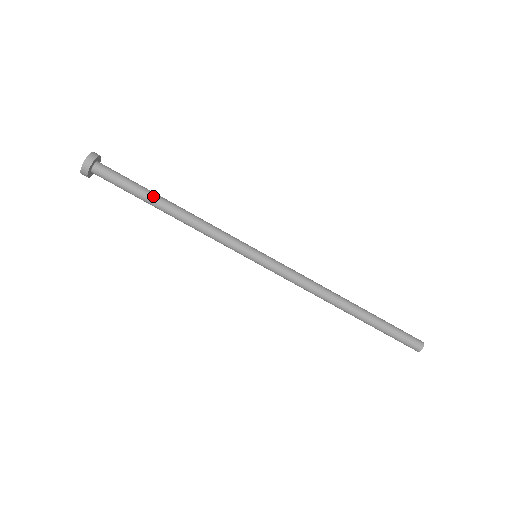
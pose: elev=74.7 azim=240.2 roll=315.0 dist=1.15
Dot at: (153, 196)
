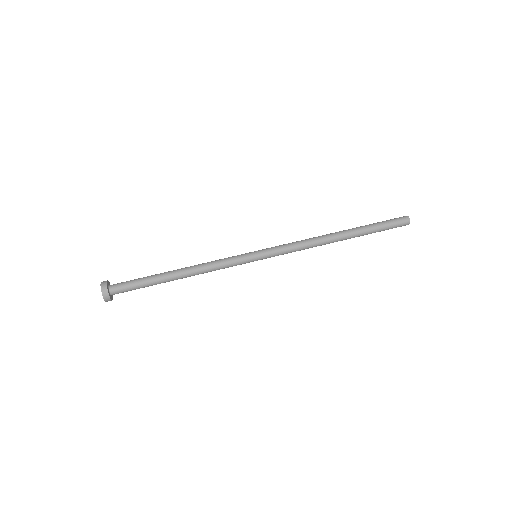
Dot at: (161, 274)
